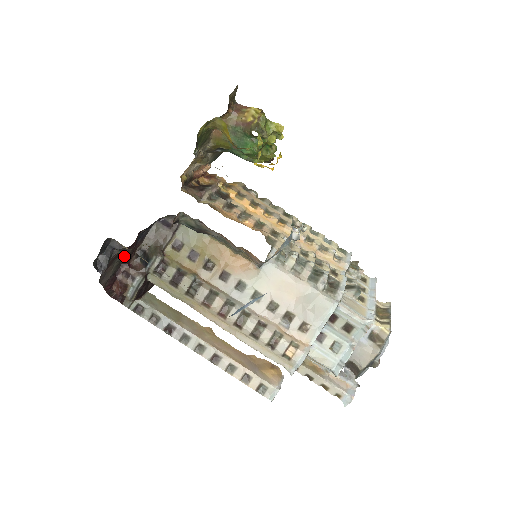
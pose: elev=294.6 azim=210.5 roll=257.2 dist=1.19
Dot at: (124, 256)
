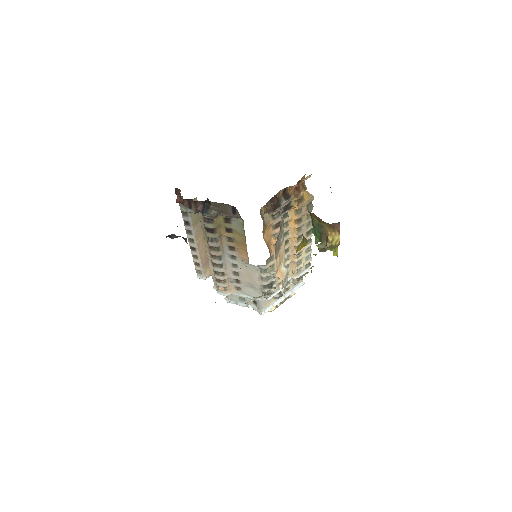
Dot at: occluded
